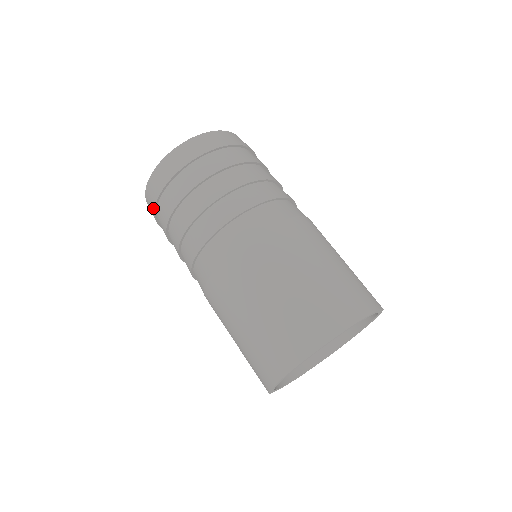
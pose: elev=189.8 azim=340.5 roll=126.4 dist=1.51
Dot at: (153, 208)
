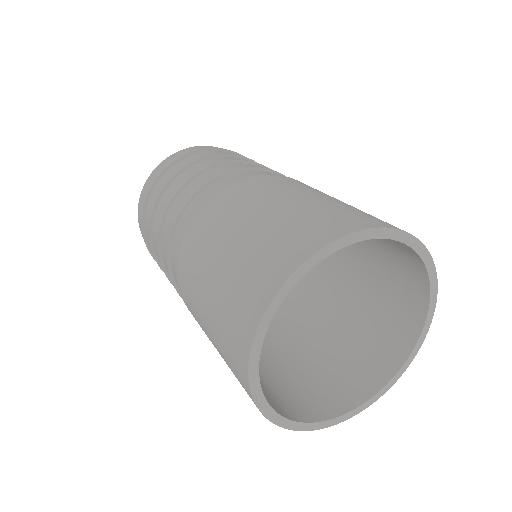
Dot at: occluded
